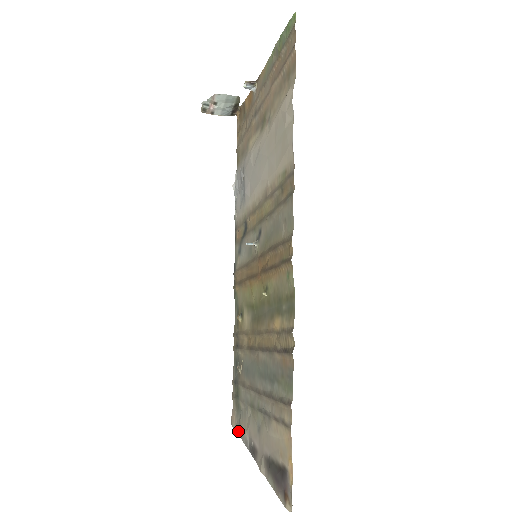
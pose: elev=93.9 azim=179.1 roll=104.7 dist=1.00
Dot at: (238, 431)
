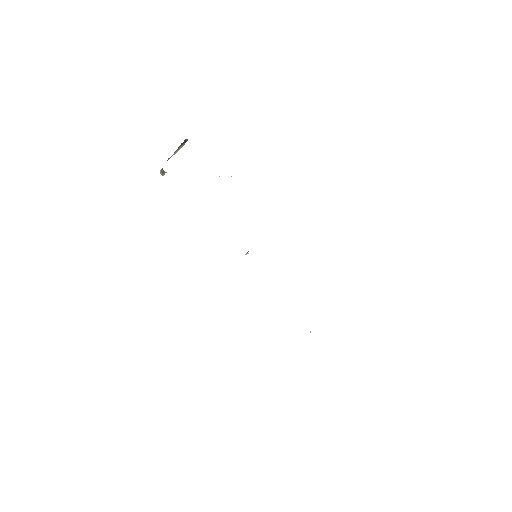
Dot at: occluded
